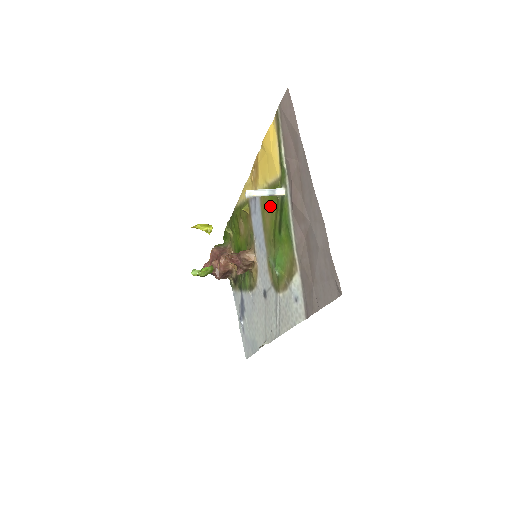
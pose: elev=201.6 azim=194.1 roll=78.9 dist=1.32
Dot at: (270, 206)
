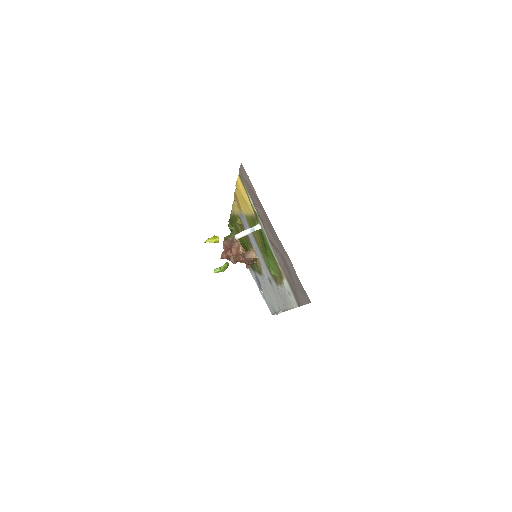
Dot at: occluded
